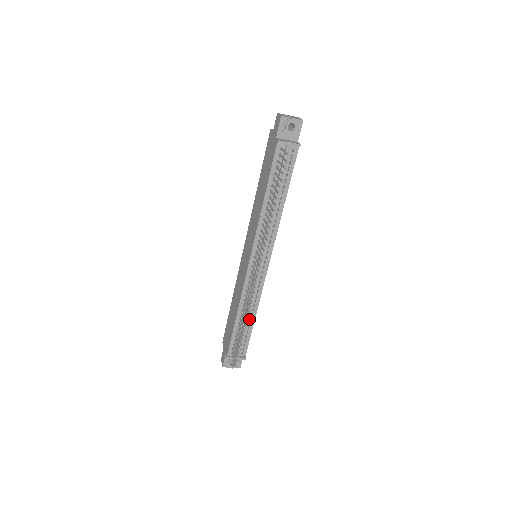
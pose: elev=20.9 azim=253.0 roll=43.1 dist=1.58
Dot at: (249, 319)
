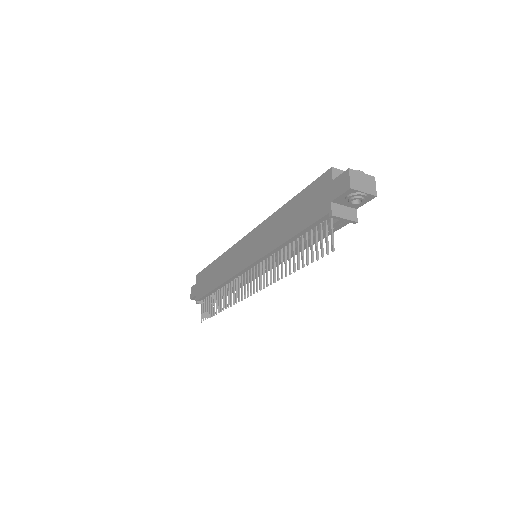
Dot at: occluded
